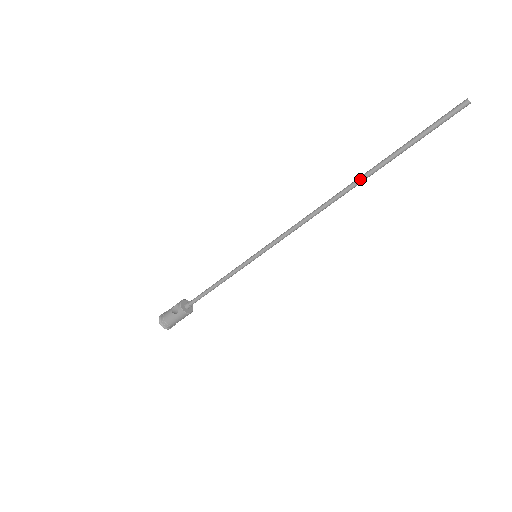
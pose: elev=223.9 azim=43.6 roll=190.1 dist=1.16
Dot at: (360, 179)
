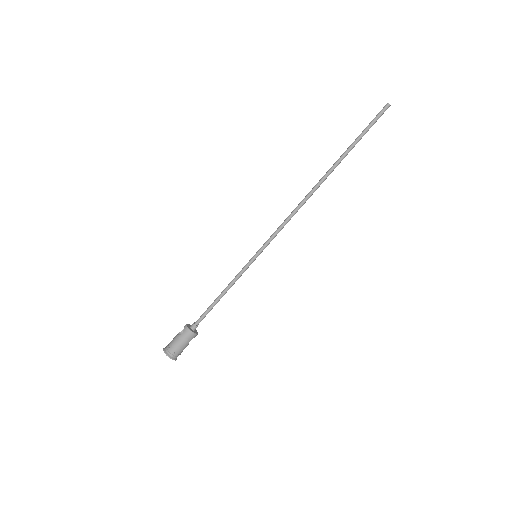
Dot at: (330, 169)
